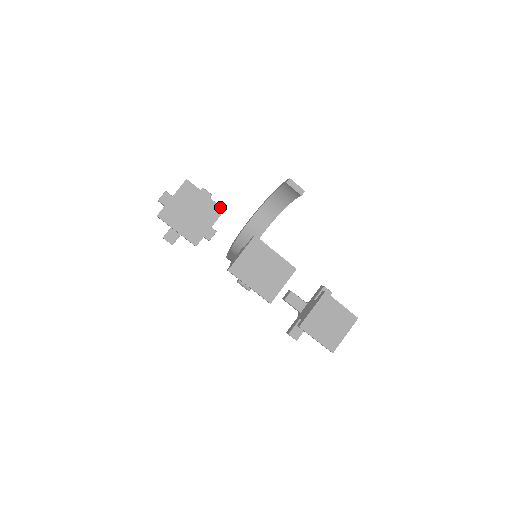
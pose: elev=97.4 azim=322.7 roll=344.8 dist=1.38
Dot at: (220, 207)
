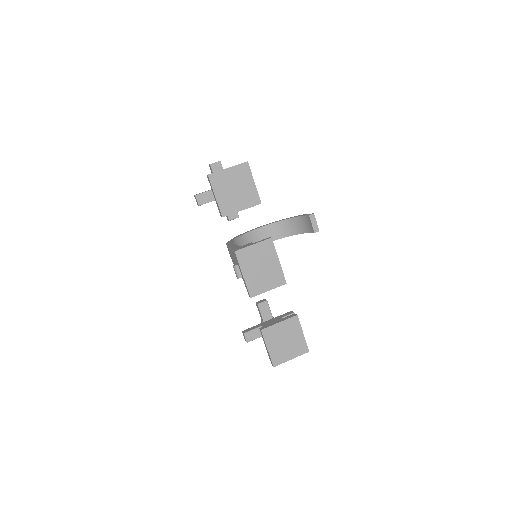
Dot at: (259, 199)
